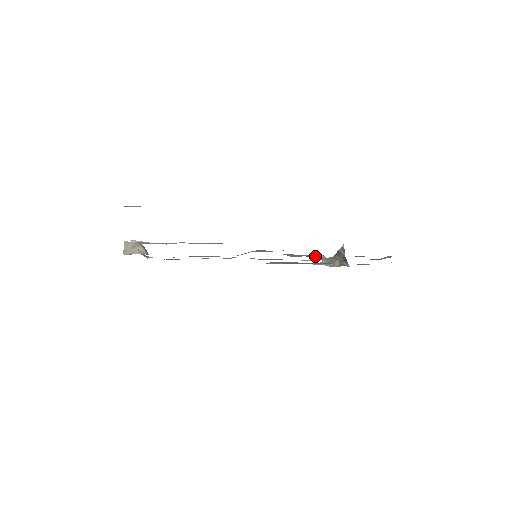
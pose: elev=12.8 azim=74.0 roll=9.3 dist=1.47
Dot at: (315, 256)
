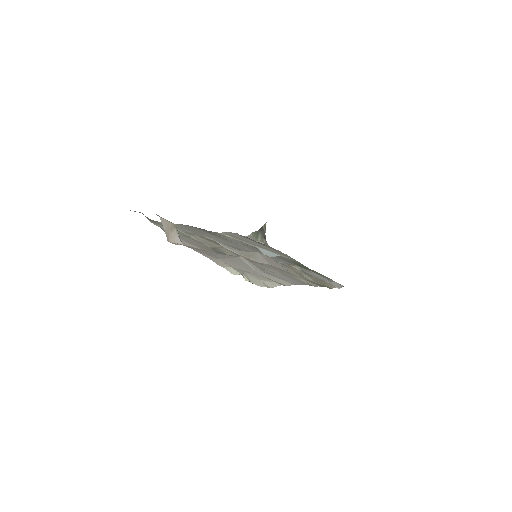
Dot at: (299, 272)
